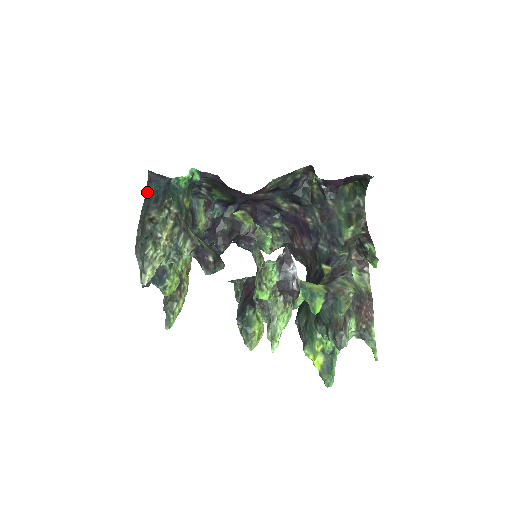
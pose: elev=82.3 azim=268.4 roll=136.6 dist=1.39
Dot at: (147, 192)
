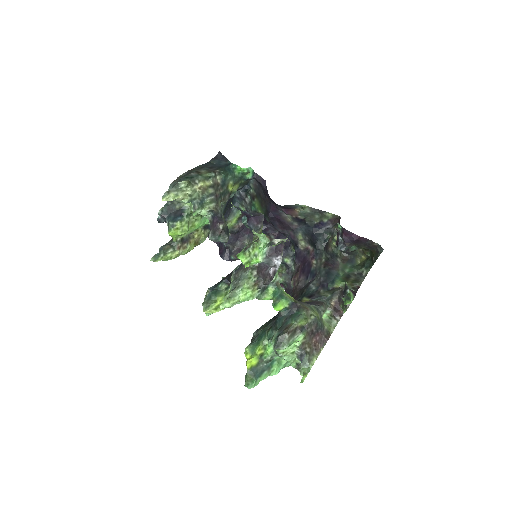
Dot at: (208, 162)
